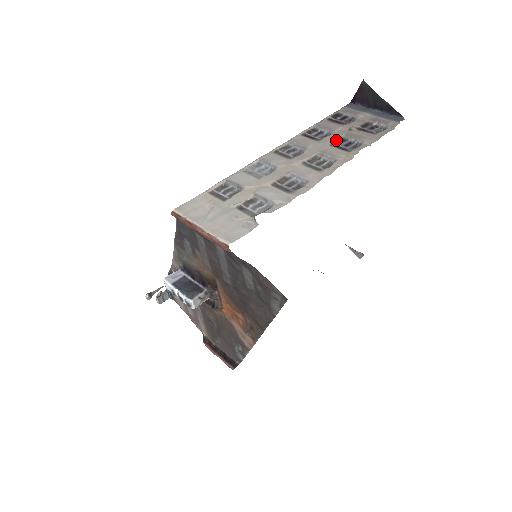
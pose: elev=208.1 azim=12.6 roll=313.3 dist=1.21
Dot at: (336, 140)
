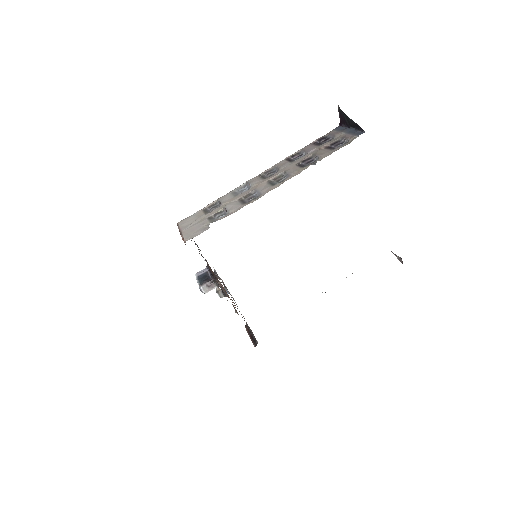
Dot at: (303, 160)
